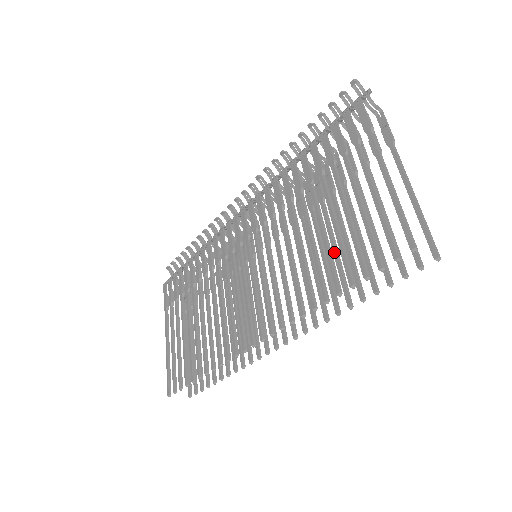
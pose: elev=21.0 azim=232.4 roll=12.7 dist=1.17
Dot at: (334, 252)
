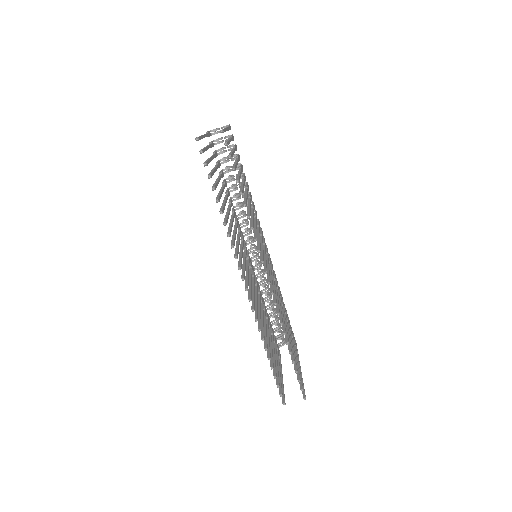
Dot at: occluded
